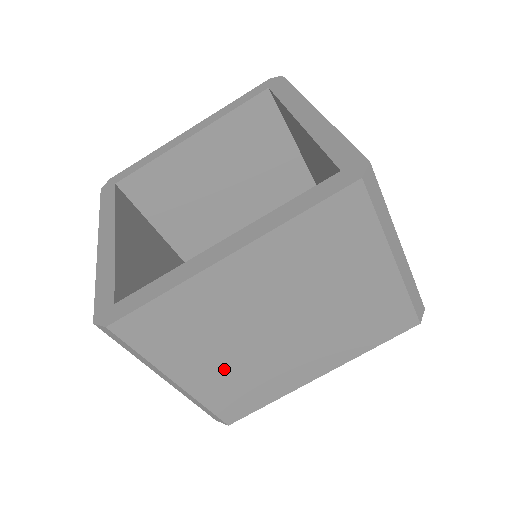
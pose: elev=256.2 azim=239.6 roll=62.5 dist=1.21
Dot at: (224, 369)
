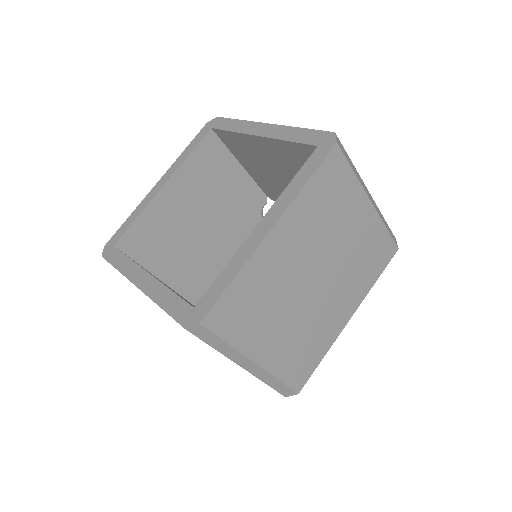
Dot at: (286, 336)
